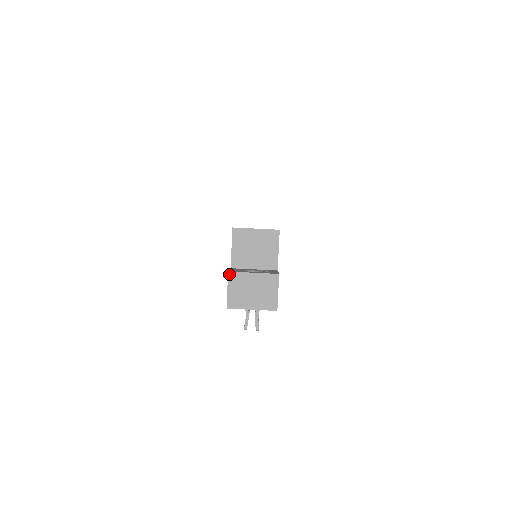
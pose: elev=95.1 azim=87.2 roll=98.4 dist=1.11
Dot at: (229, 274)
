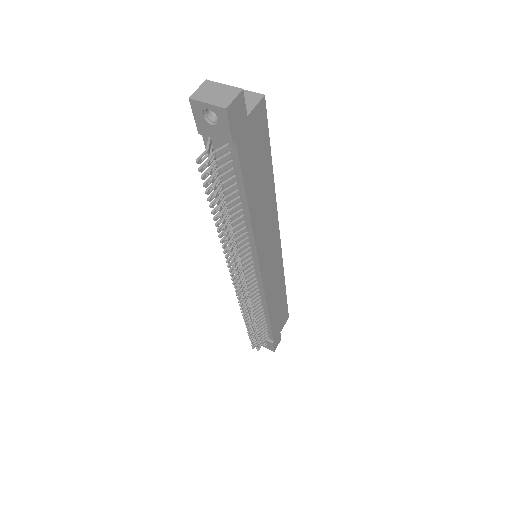
Dot at: (206, 81)
